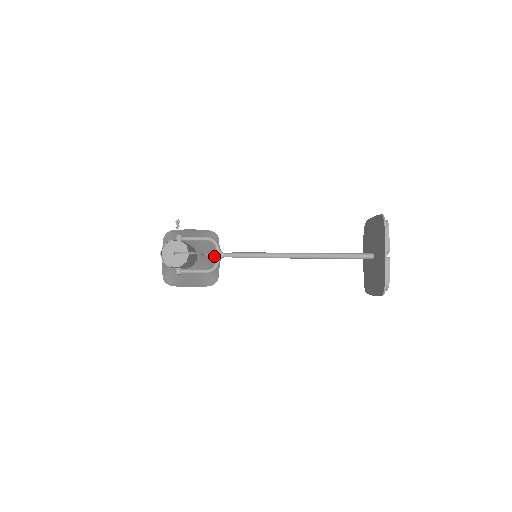
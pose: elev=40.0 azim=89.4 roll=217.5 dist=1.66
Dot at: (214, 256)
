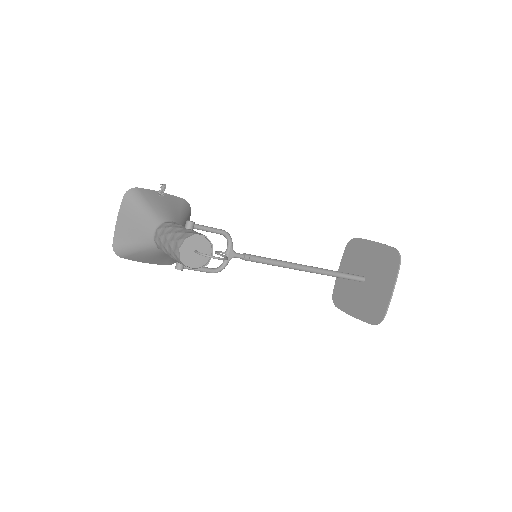
Dot at: occluded
